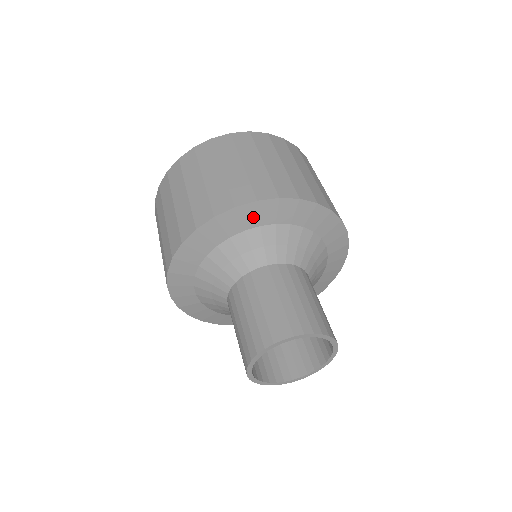
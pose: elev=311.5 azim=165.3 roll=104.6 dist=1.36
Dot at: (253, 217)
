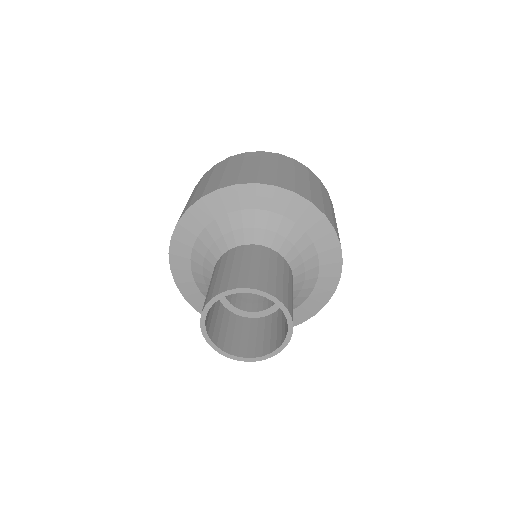
Dot at: (187, 235)
